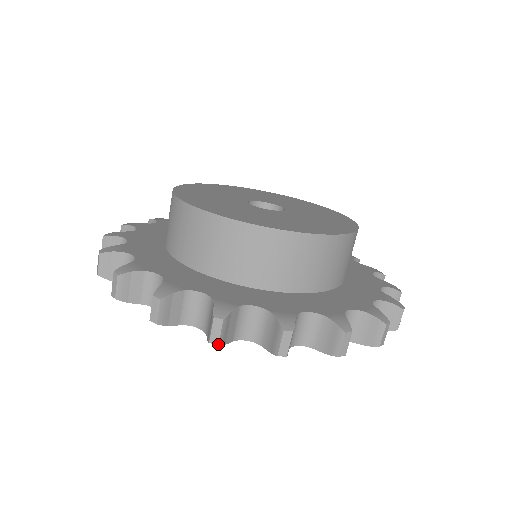
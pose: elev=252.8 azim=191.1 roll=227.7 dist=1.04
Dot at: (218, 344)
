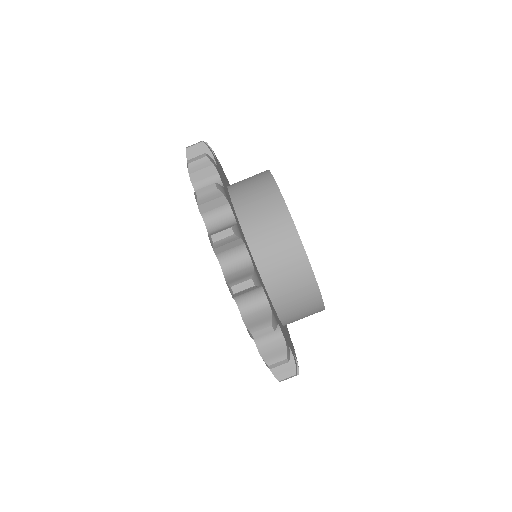
Dot at: (235, 293)
